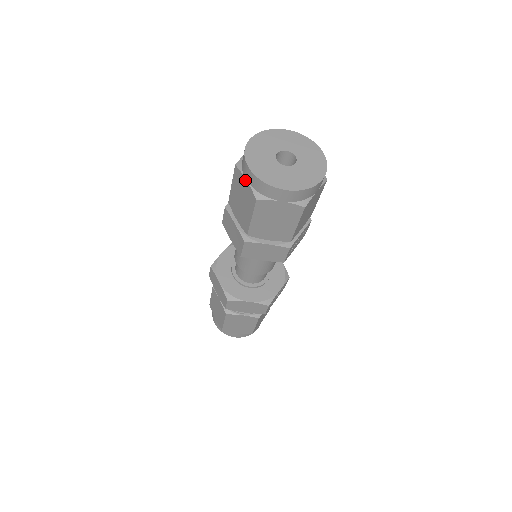
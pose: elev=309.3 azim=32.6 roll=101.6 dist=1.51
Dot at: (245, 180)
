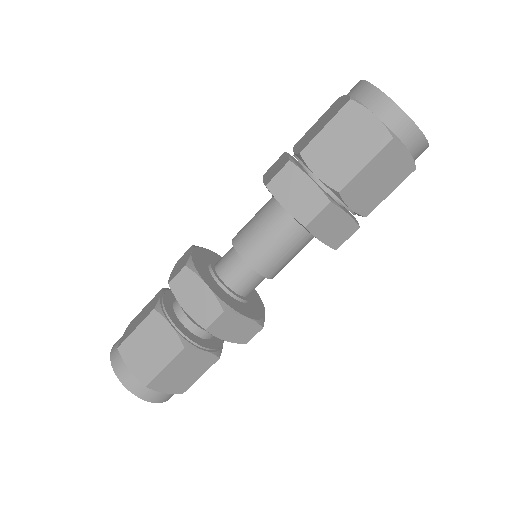
Dot at: (372, 115)
